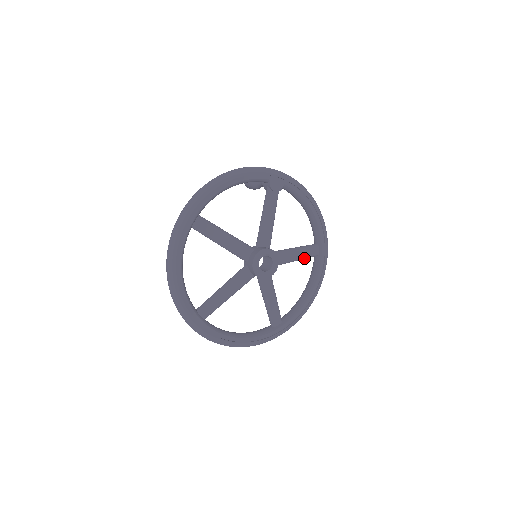
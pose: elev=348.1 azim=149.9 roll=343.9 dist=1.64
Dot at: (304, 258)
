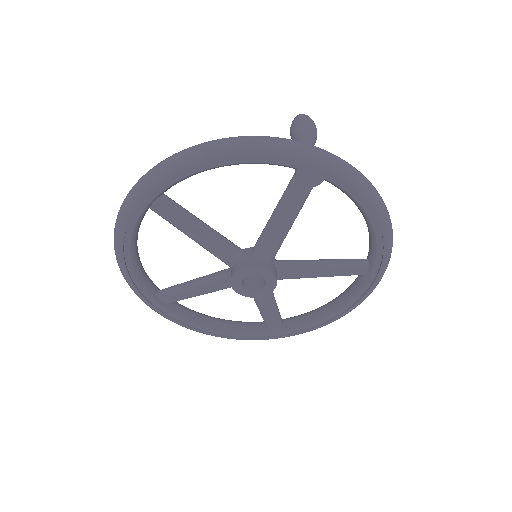
Dot at: (336, 275)
